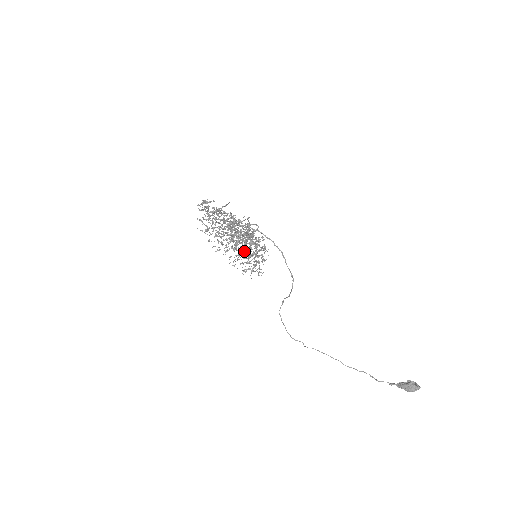
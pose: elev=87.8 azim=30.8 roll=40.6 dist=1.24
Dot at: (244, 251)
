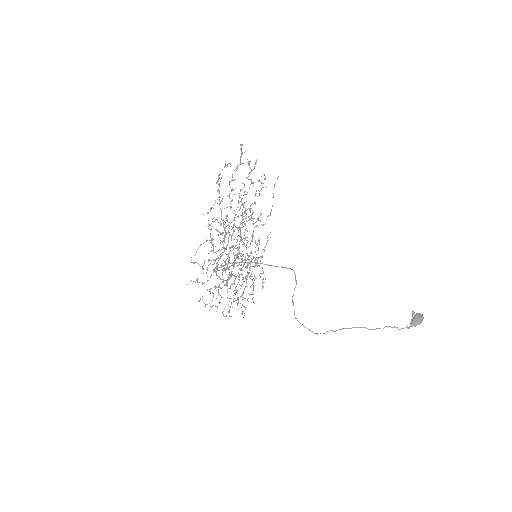
Dot at: (244, 260)
